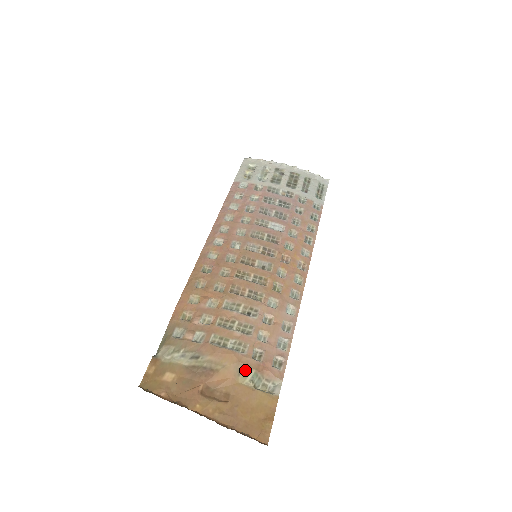
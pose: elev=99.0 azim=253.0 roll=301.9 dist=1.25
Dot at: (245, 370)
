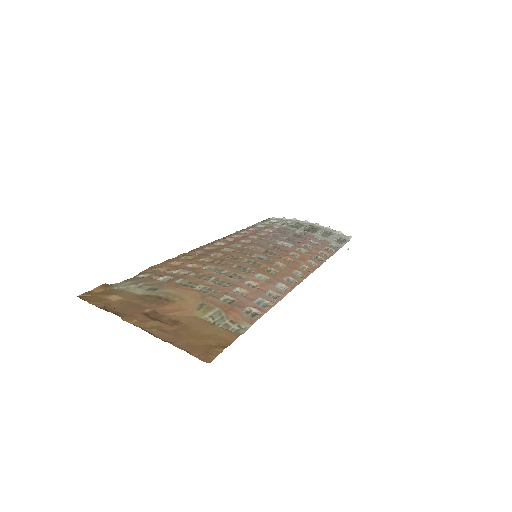
Dot at: (207, 306)
